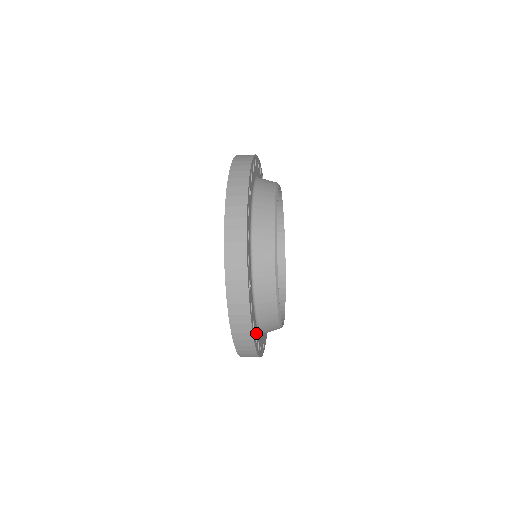
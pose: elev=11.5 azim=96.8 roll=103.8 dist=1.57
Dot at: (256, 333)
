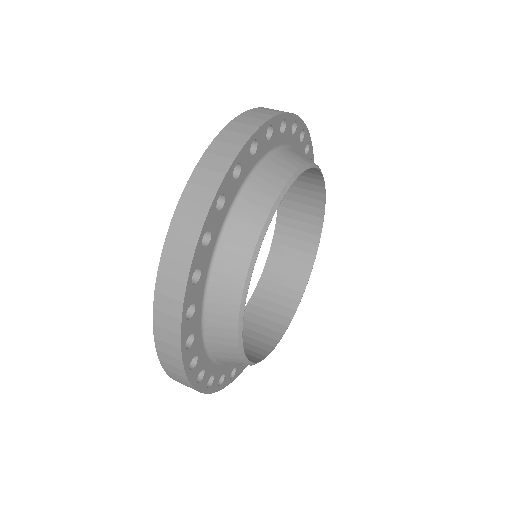
Dot at: (198, 355)
